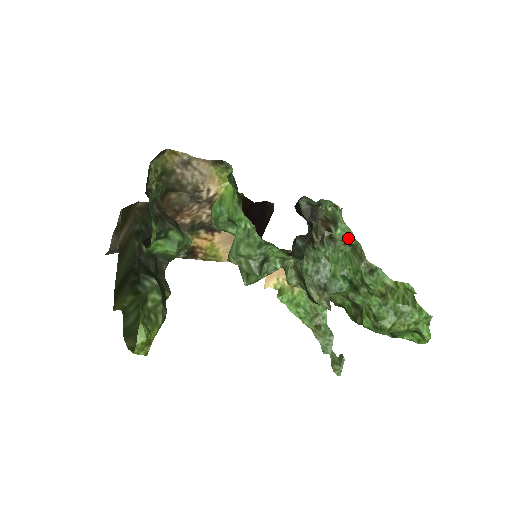
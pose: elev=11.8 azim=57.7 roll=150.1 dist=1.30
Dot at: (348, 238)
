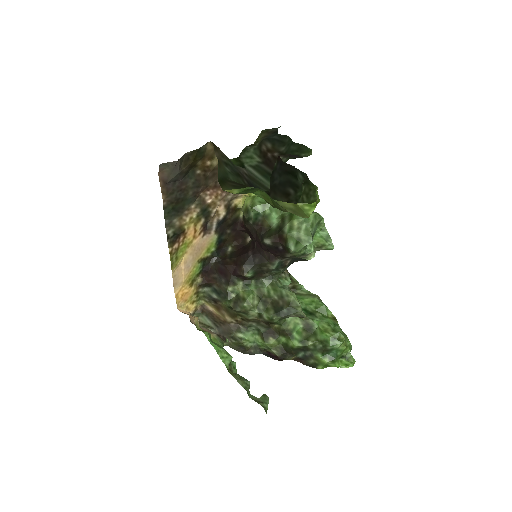
Dot at: (298, 283)
